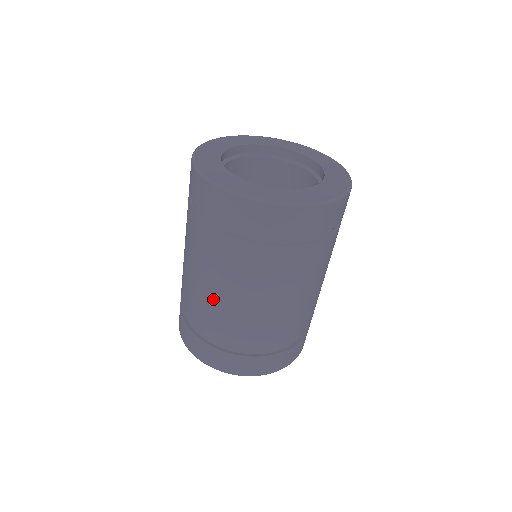
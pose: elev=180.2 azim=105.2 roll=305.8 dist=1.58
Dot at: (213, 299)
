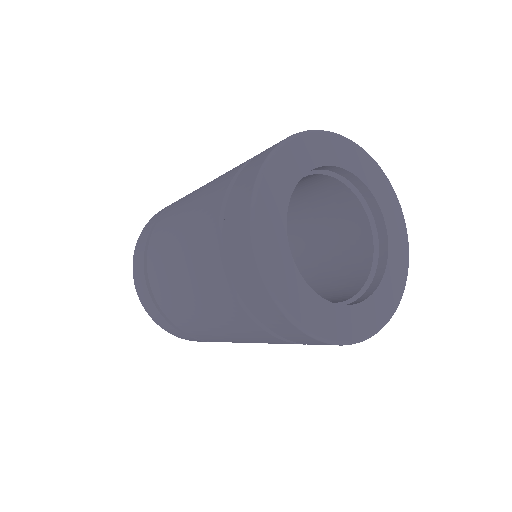
Dot at: (199, 322)
